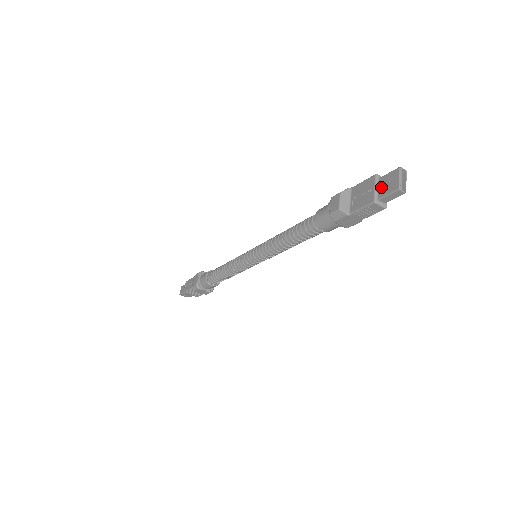
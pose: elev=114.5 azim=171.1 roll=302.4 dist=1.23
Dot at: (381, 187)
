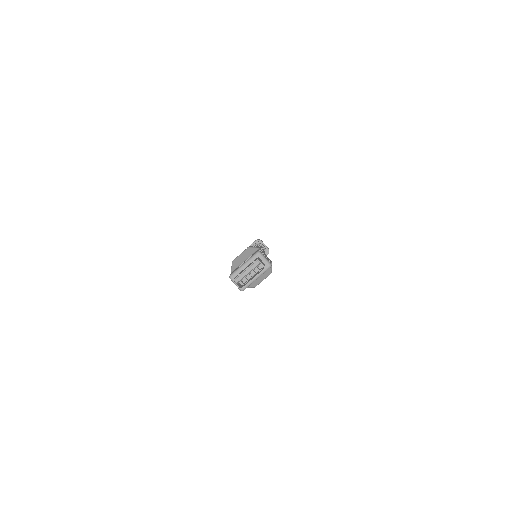
Dot at: (246, 267)
